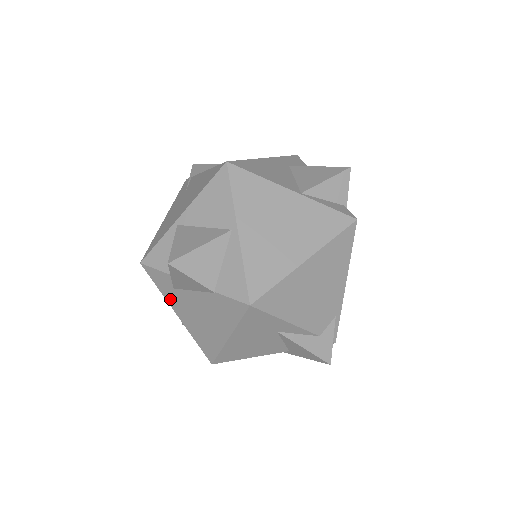
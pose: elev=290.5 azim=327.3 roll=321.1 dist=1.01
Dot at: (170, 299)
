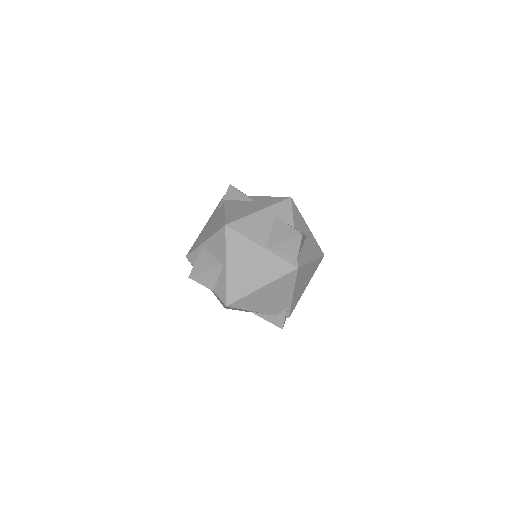
Dot at: occluded
